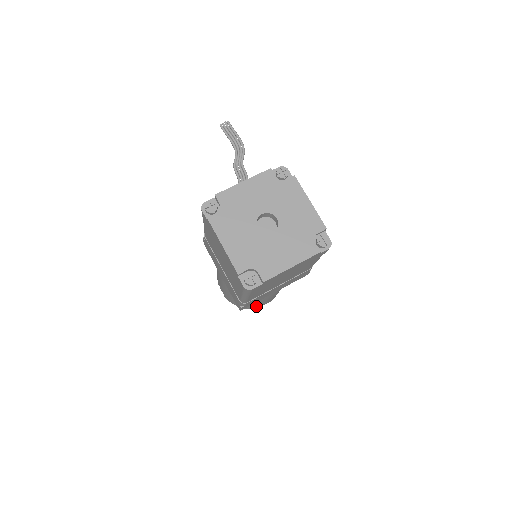
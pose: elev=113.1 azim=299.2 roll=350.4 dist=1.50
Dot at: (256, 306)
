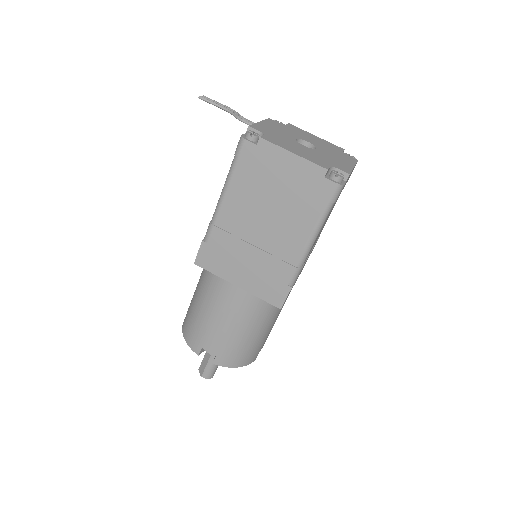
Dot at: (257, 350)
